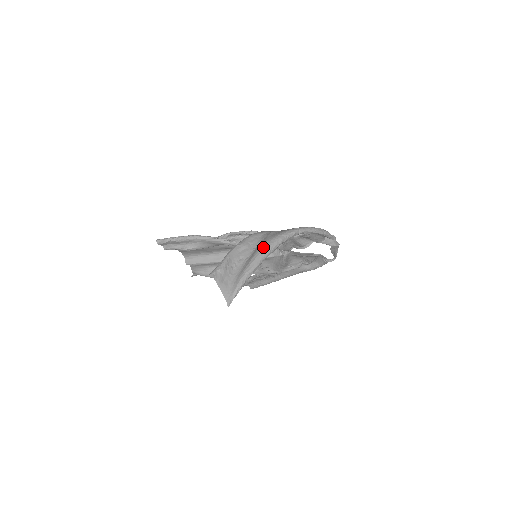
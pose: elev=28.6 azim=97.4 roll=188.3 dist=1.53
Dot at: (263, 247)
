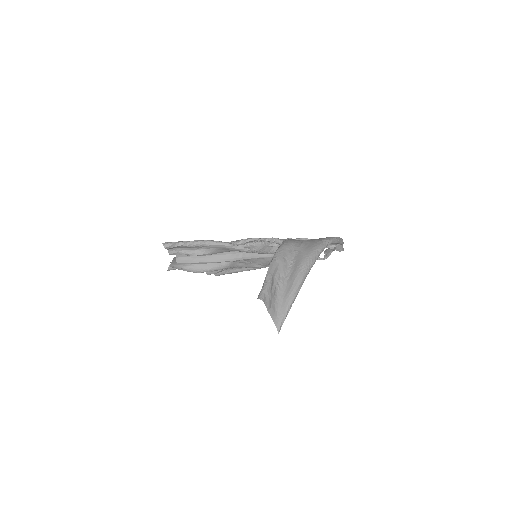
Dot at: (304, 265)
